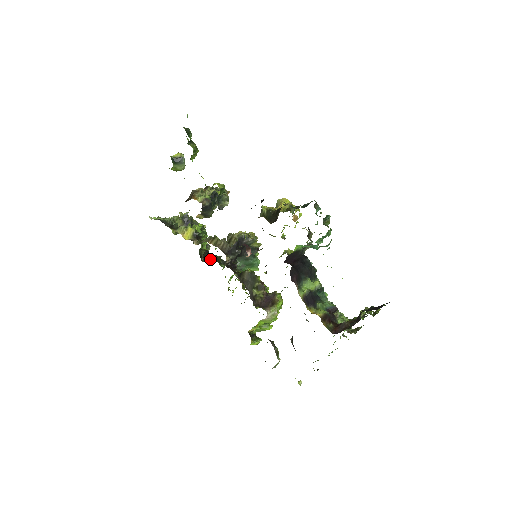
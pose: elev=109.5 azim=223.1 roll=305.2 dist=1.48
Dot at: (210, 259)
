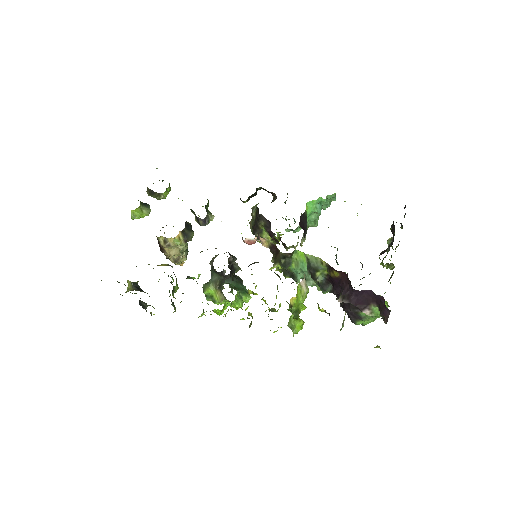
Dot at: occluded
